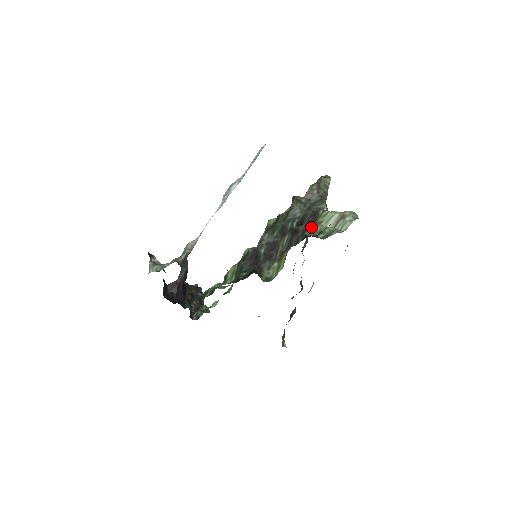
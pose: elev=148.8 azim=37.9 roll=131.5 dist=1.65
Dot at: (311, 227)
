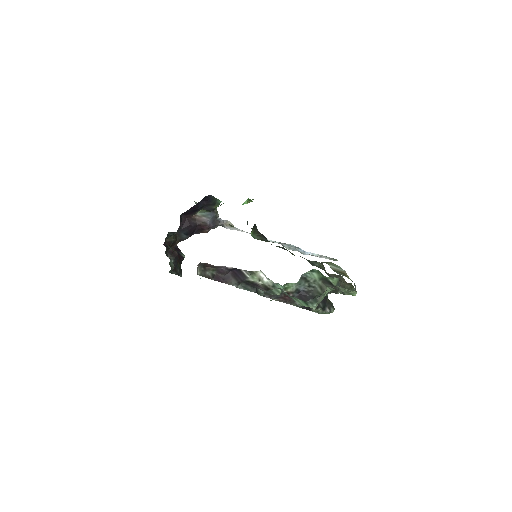
Dot at: occluded
